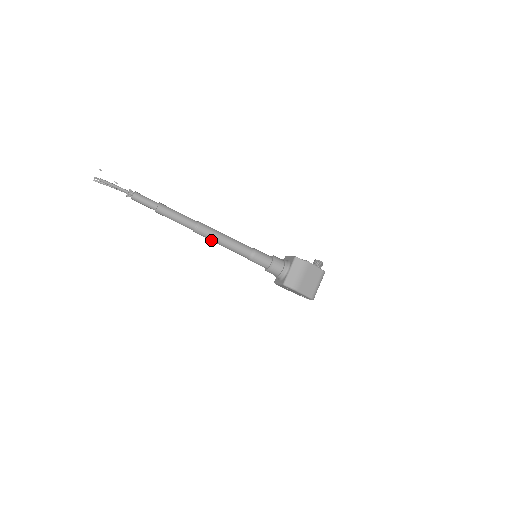
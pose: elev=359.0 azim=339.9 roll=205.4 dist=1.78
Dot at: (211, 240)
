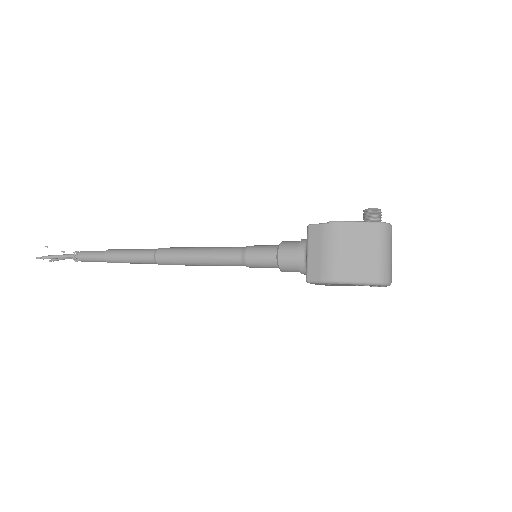
Dot at: occluded
